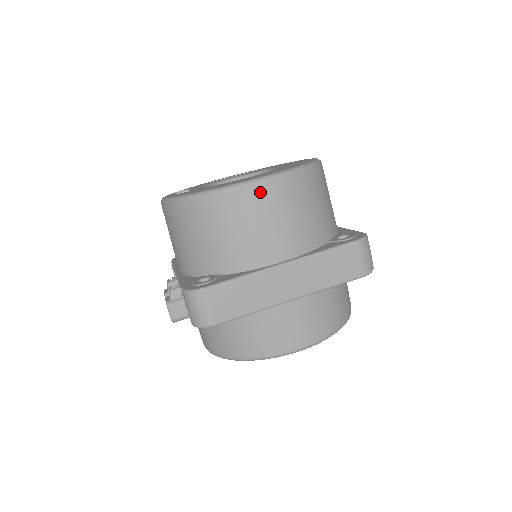
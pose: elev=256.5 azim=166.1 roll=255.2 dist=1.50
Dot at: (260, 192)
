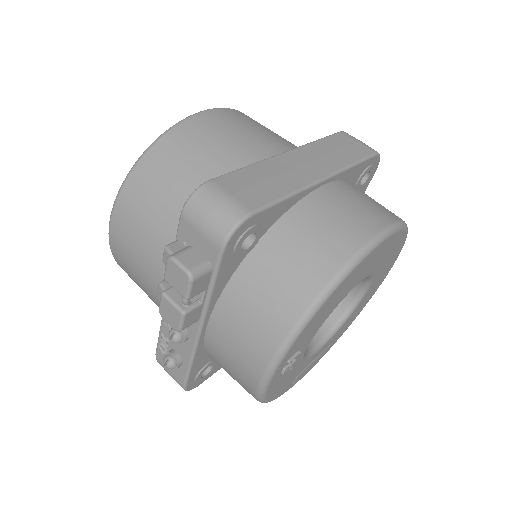
Dot at: (213, 115)
